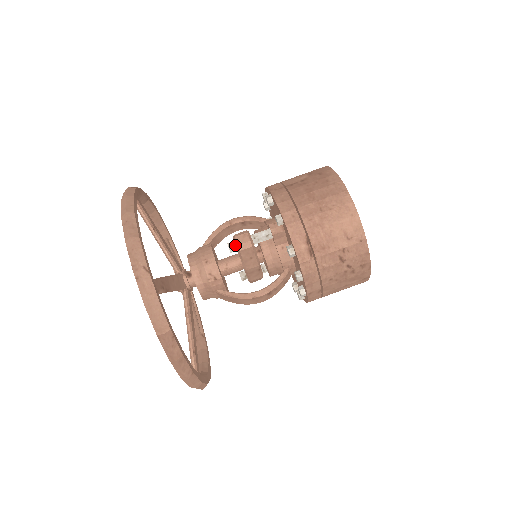
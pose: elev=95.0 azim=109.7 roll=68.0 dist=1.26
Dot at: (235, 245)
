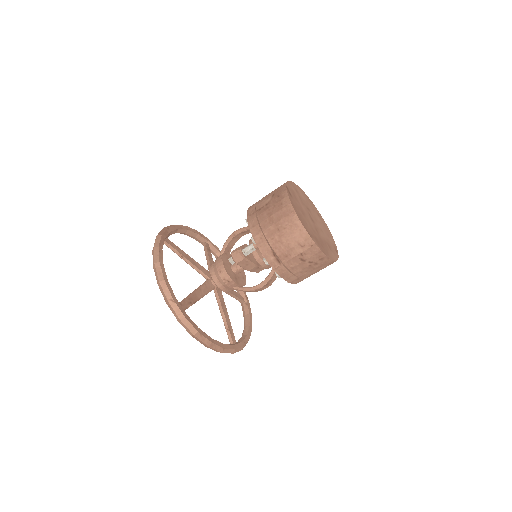
Dot at: (233, 260)
